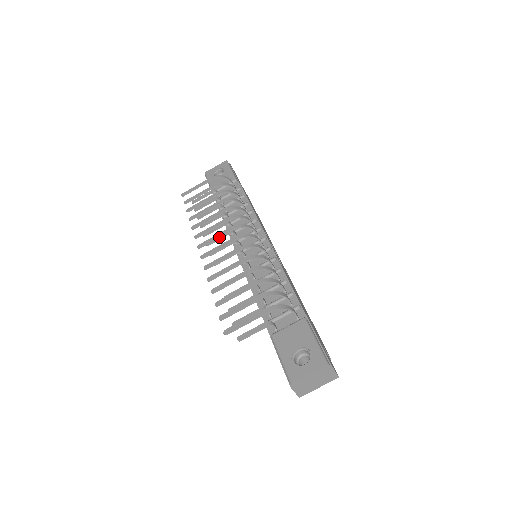
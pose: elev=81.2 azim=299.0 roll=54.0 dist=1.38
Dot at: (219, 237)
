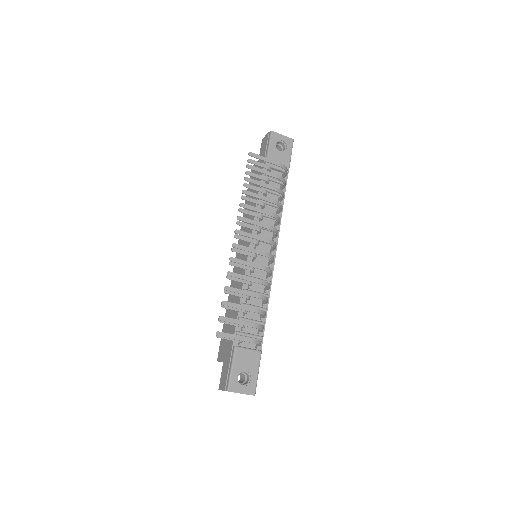
Dot at: (254, 238)
